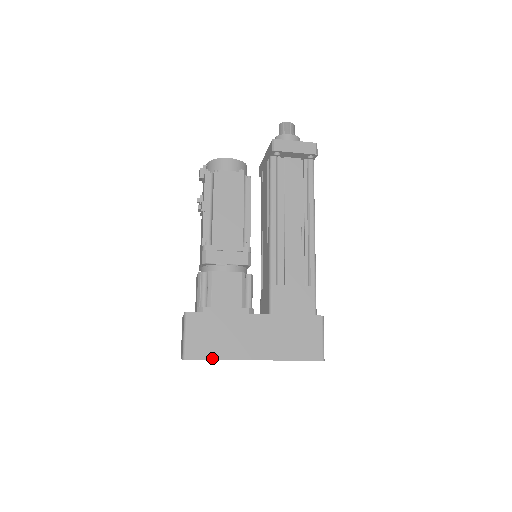
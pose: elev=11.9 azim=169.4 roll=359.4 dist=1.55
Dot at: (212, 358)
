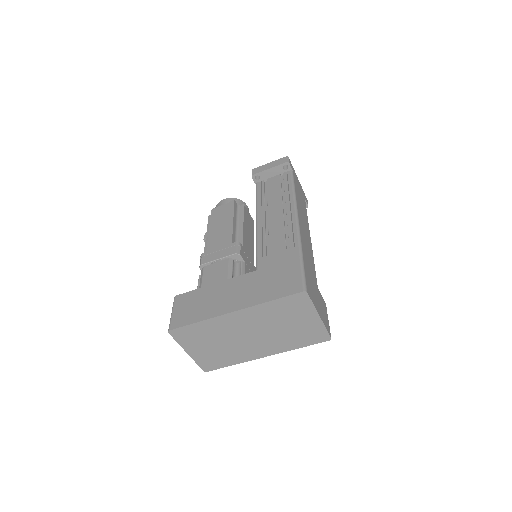
Dot at: (193, 322)
